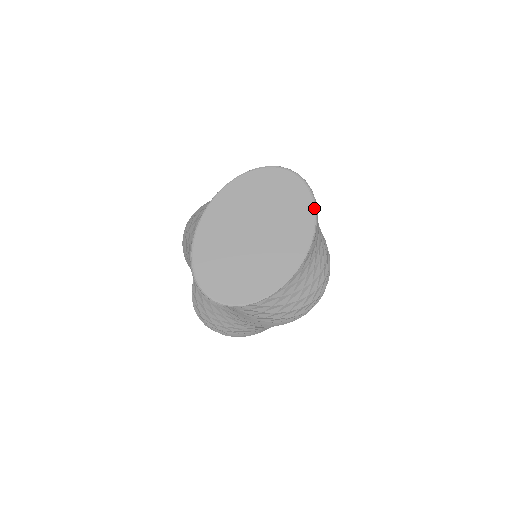
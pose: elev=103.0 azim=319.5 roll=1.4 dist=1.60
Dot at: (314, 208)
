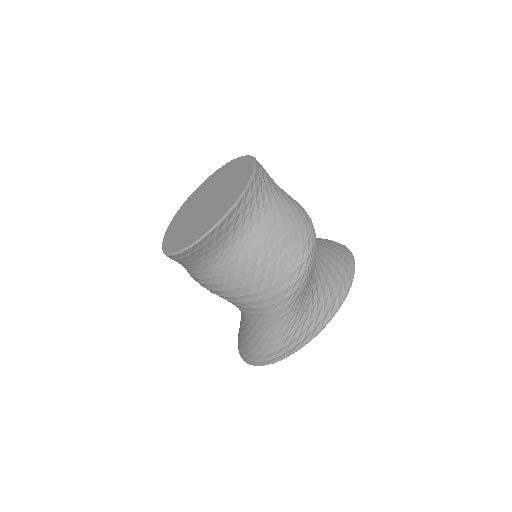
Dot at: (253, 163)
